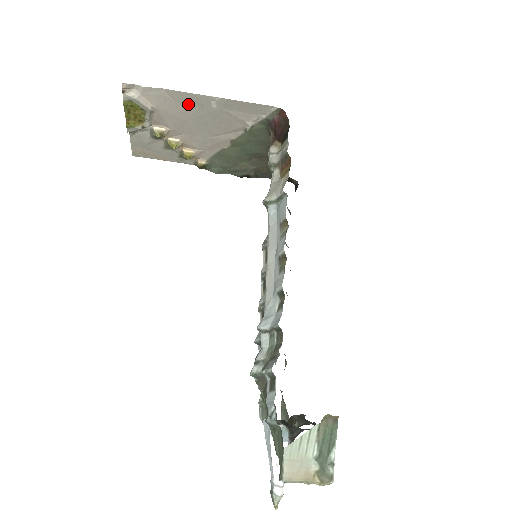
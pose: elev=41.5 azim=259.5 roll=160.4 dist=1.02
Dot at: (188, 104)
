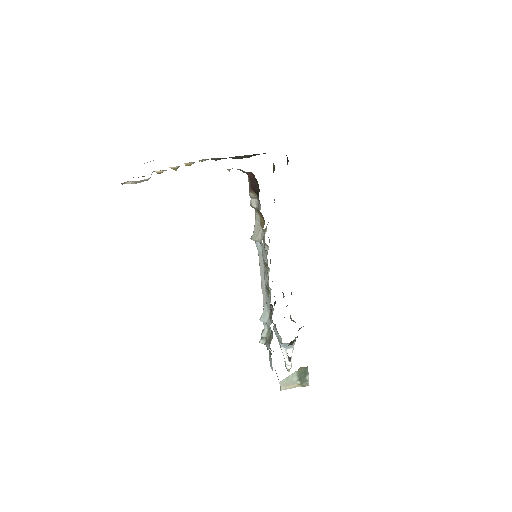
Dot at: occluded
